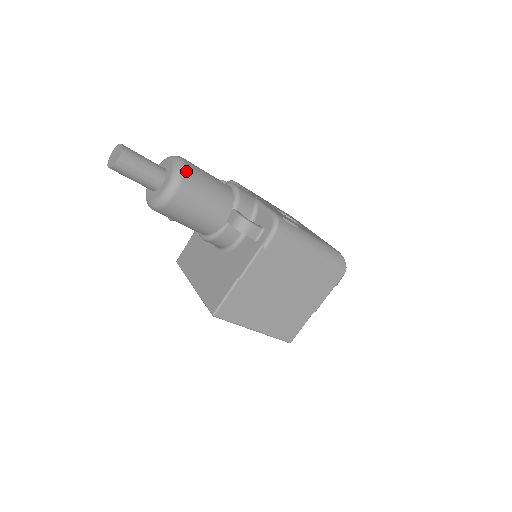
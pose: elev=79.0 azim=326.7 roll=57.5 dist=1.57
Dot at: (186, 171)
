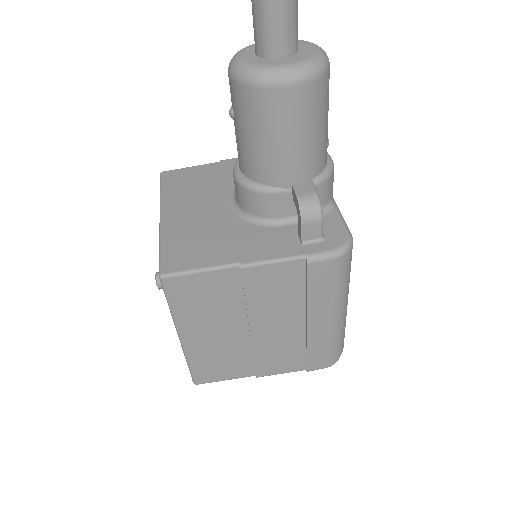
Dot at: (324, 76)
